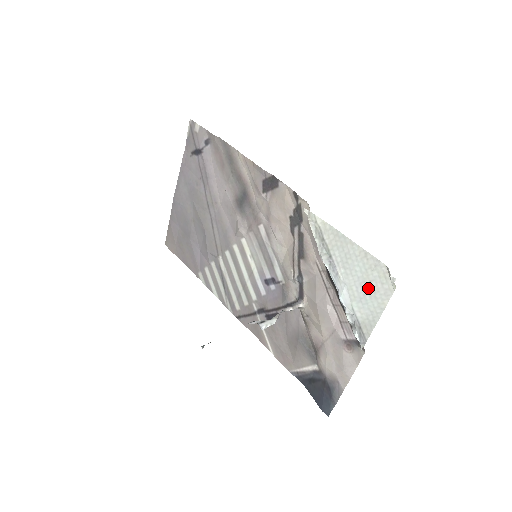
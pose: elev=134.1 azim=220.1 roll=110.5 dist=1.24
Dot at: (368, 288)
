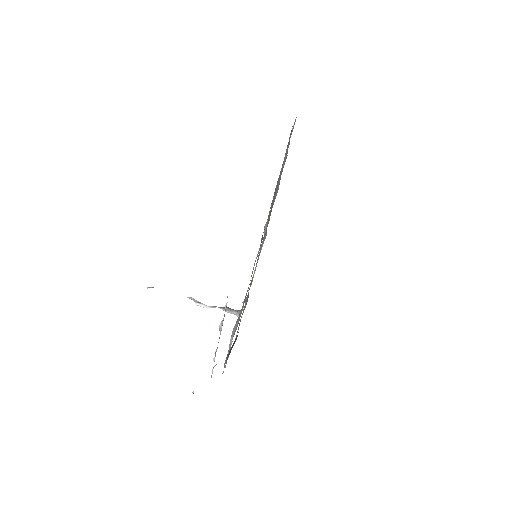
Dot at: occluded
